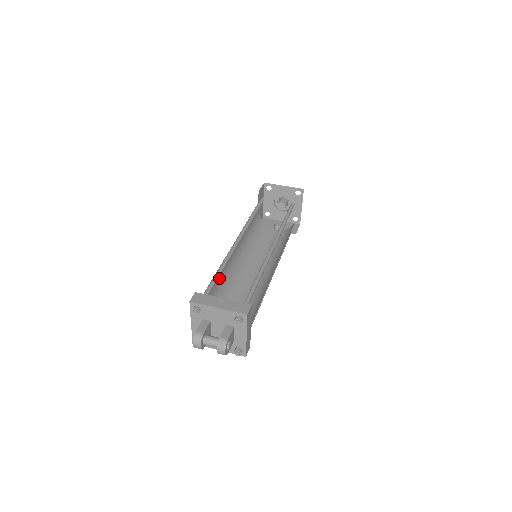
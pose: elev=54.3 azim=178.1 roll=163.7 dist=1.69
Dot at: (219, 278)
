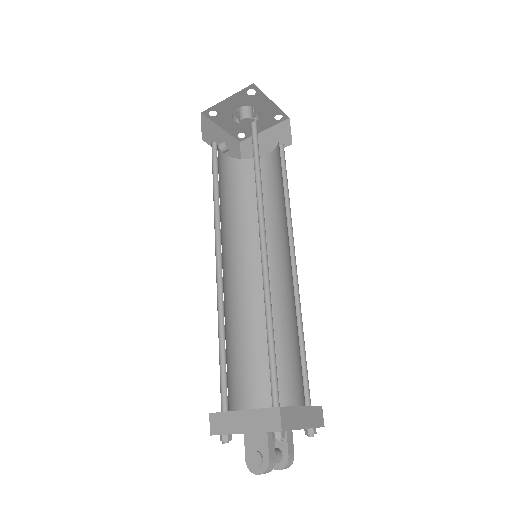
Dot at: occluded
